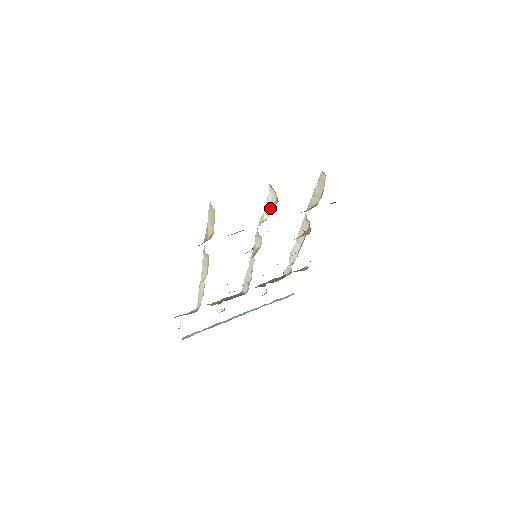
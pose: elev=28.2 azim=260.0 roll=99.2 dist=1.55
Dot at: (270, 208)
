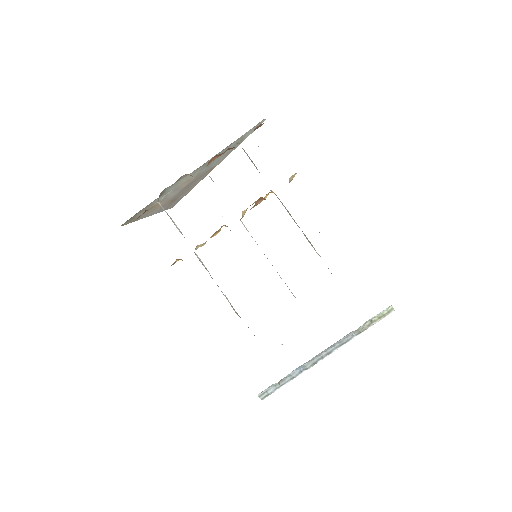
Dot at: occluded
